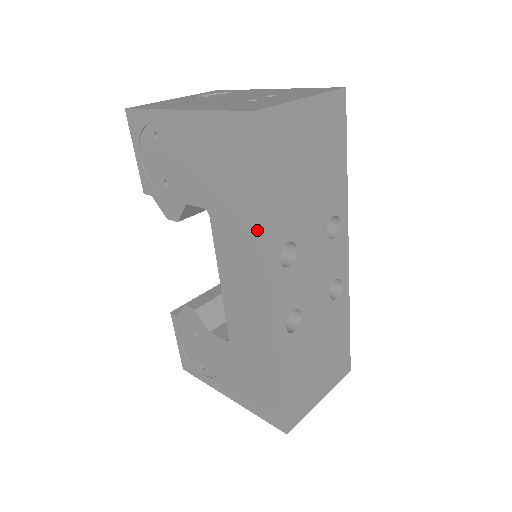
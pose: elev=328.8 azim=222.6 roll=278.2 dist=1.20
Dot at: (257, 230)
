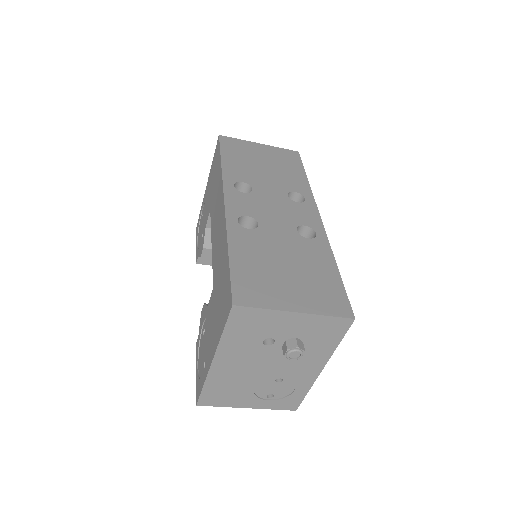
Dot at: (220, 177)
